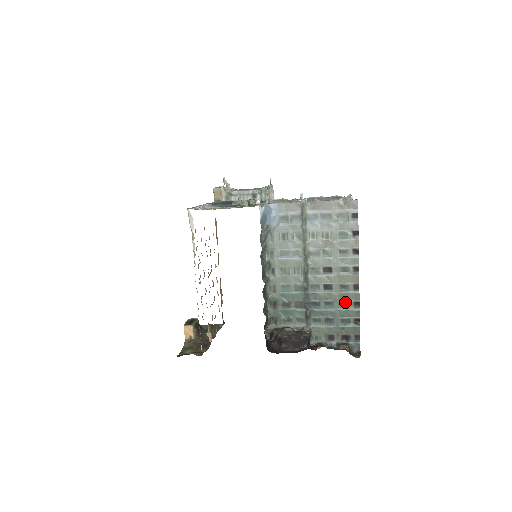
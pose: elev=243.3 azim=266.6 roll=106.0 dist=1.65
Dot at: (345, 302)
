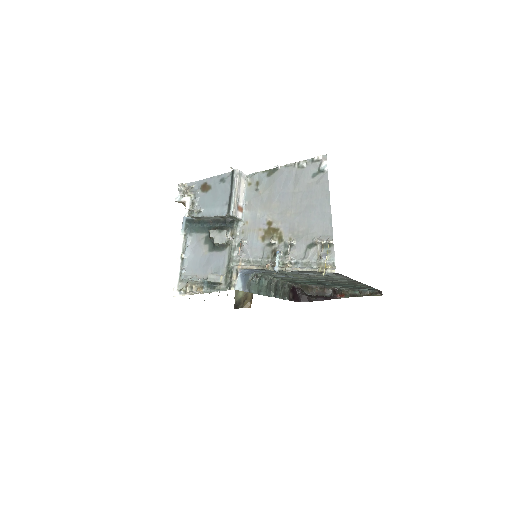
Dot at: (355, 285)
